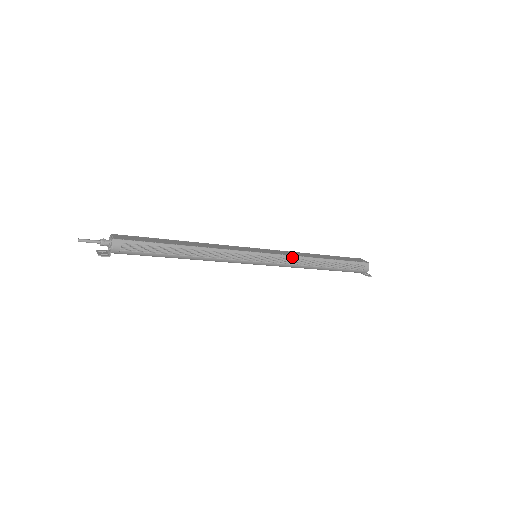
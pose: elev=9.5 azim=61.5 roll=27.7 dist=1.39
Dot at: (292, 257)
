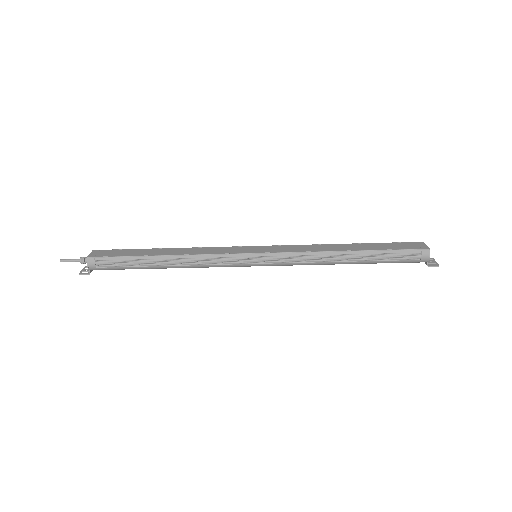
Dot at: (301, 254)
